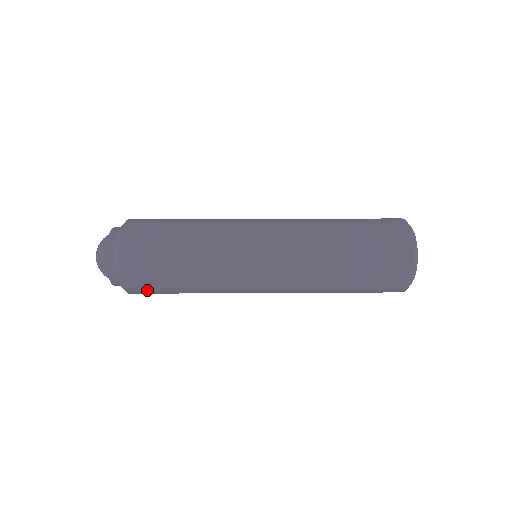
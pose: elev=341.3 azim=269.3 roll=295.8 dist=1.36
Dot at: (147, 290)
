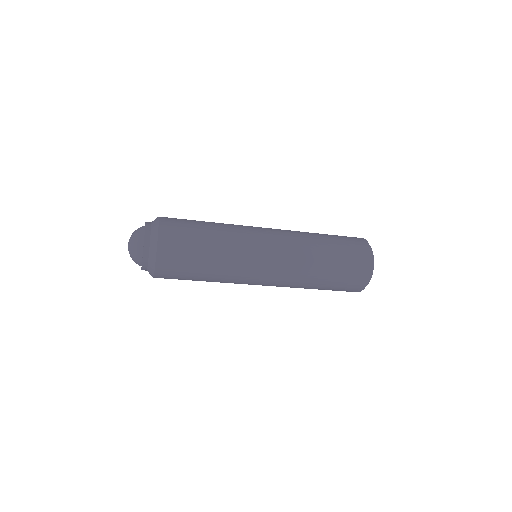
Dot at: (171, 277)
